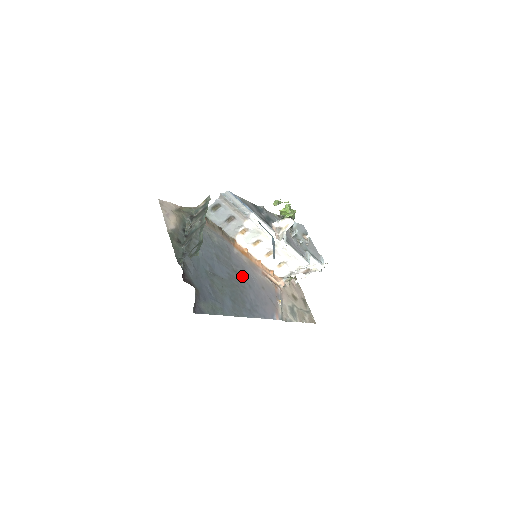
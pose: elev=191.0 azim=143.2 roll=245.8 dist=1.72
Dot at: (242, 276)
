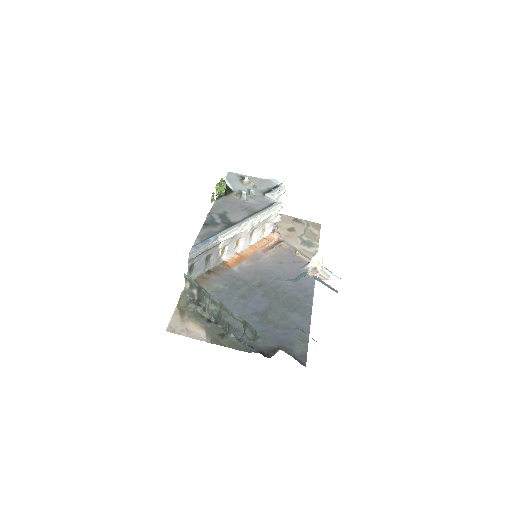
Dot at: (266, 280)
